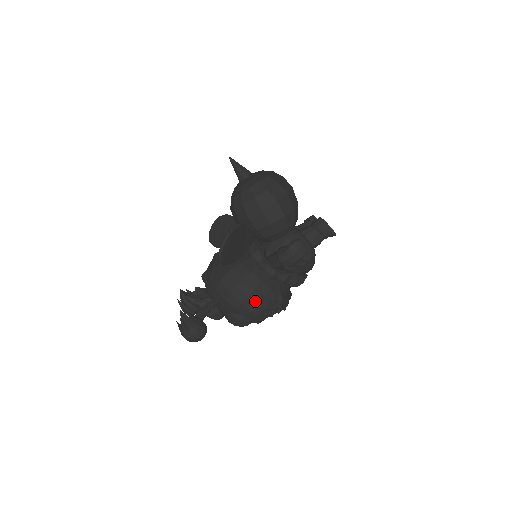
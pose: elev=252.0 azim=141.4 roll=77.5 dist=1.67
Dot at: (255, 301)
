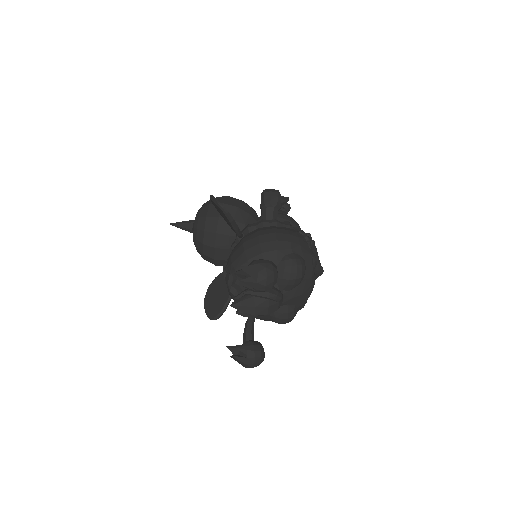
Dot at: (284, 233)
